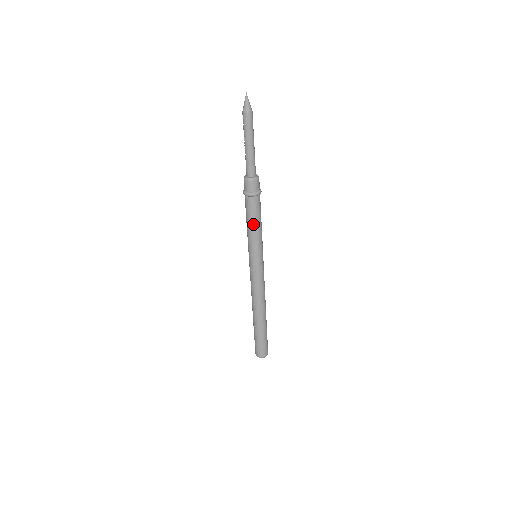
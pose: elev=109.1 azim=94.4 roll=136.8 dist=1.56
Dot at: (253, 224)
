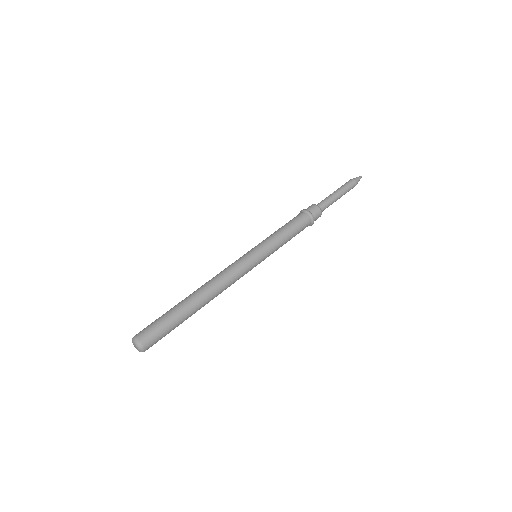
Dot at: (286, 229)
